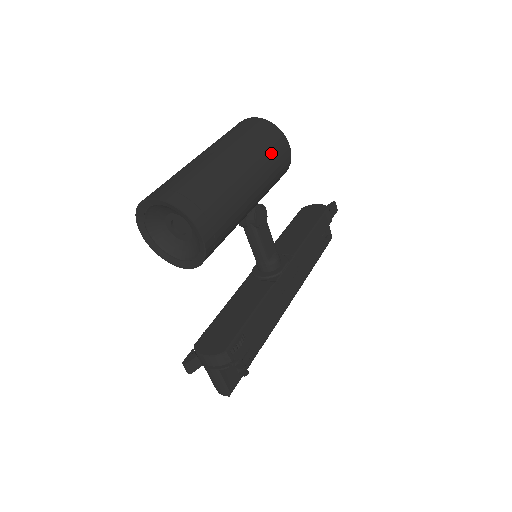
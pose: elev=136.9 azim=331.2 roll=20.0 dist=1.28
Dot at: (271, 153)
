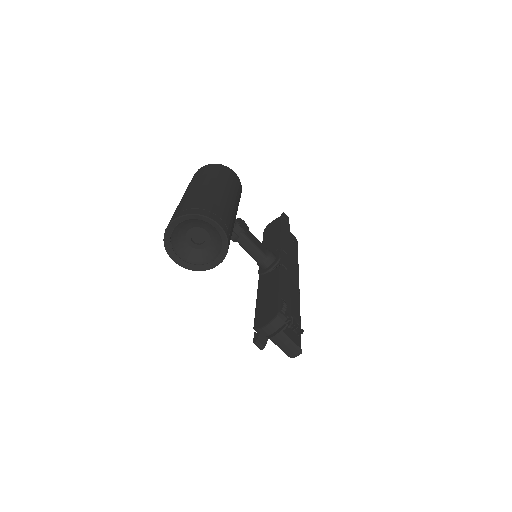
Dot at: (226, 177)
